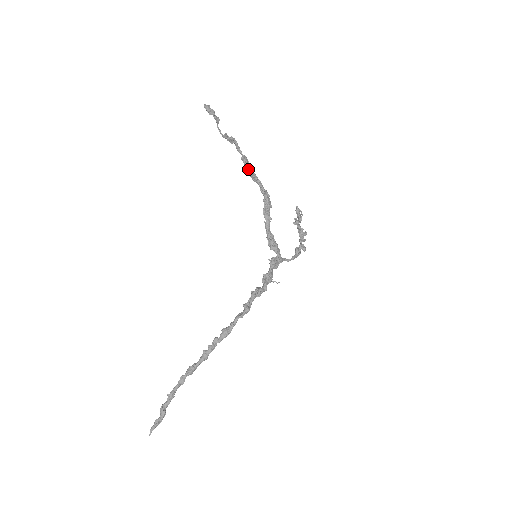
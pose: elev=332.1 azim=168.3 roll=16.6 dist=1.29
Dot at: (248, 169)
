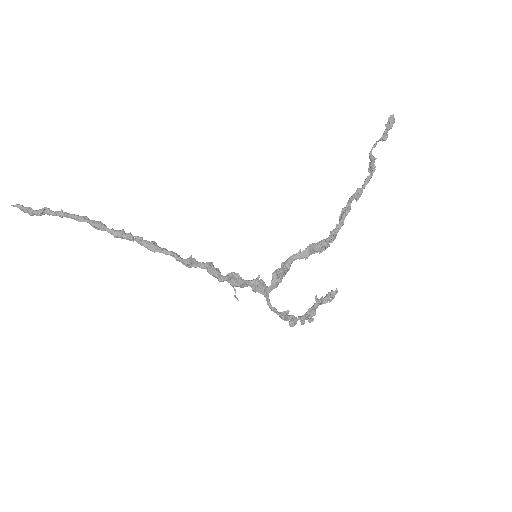
Dot at: (349, 202)
